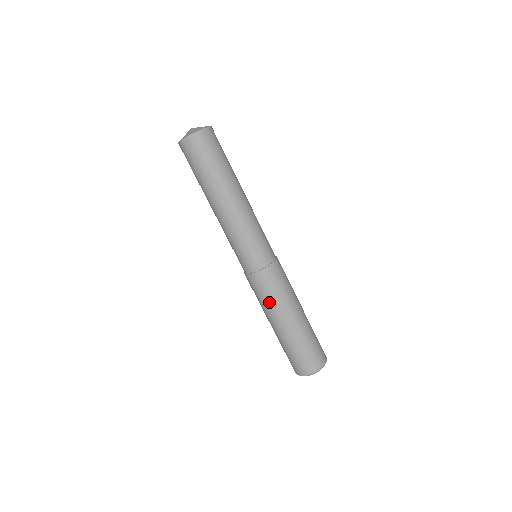
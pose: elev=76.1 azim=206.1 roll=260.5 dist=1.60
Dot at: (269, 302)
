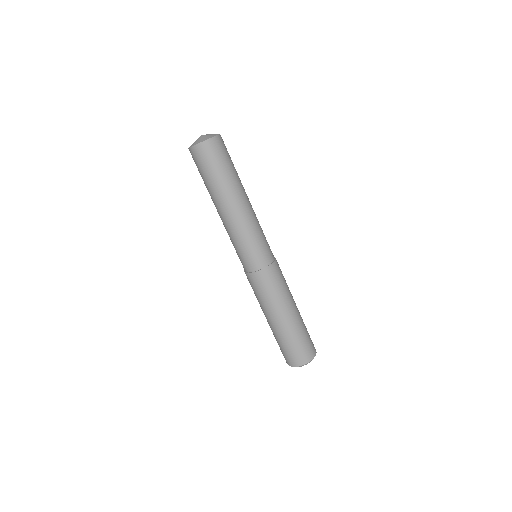
Dot at: (267, 299)
